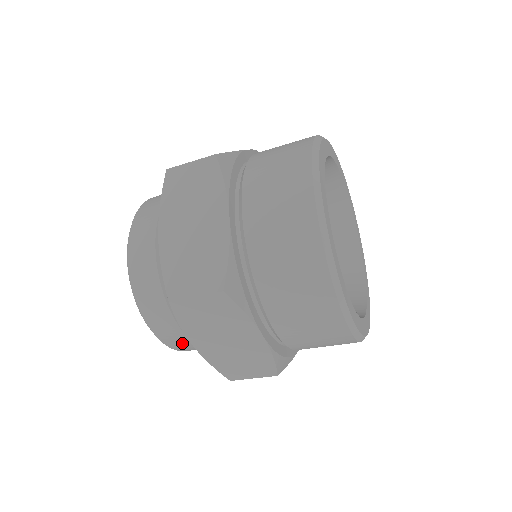
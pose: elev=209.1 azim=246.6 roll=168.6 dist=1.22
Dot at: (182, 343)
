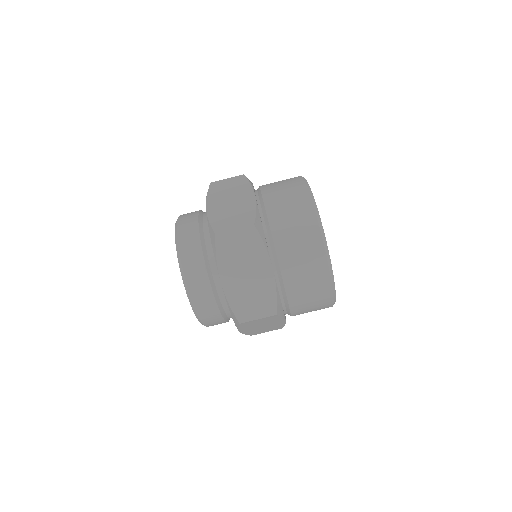
Dot at: (190, 234)
